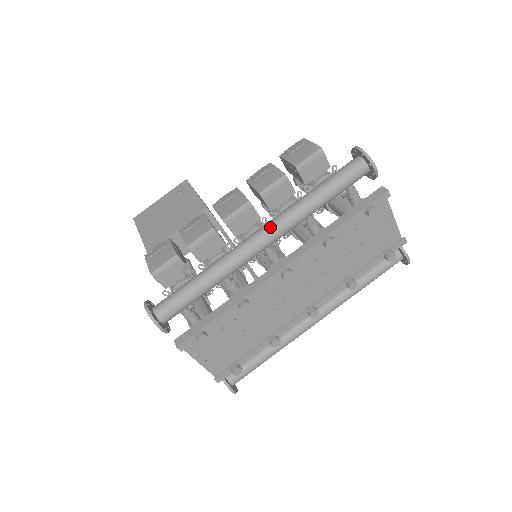
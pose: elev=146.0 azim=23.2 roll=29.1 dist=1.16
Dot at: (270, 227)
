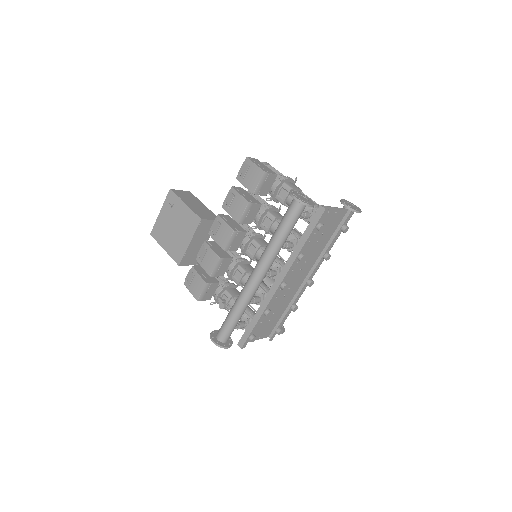
Dot at: (260, 269)
